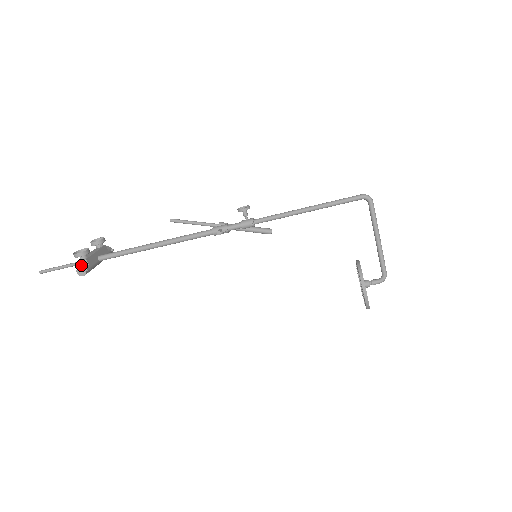
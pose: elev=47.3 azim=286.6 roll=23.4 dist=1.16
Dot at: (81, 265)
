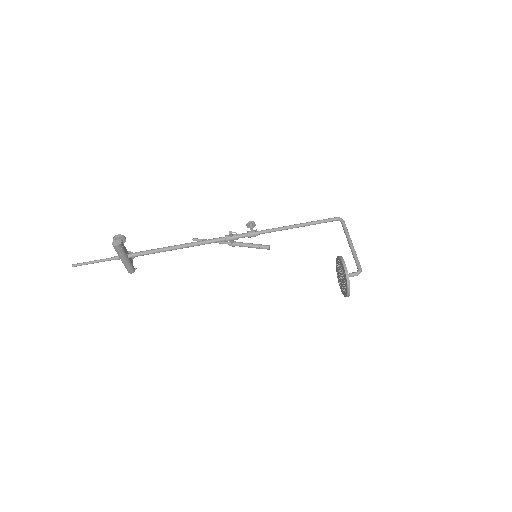
Dot at: (117, 241)
